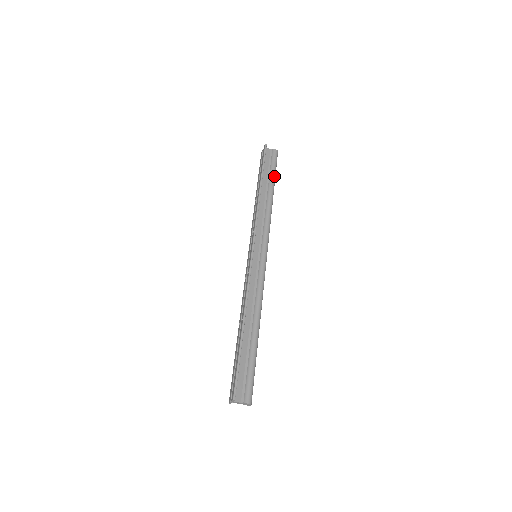
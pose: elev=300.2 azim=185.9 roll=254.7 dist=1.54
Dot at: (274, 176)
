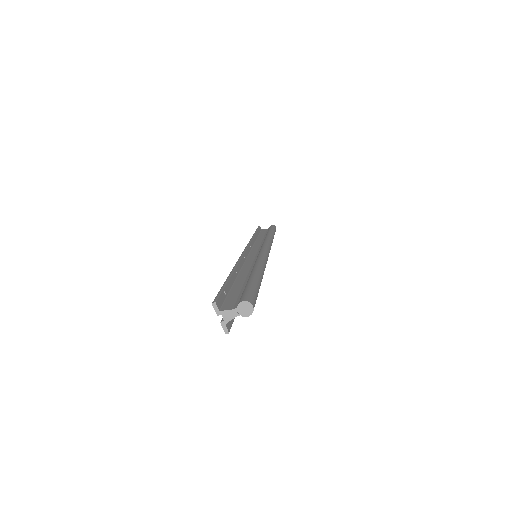
Dot at: (271, 230)
